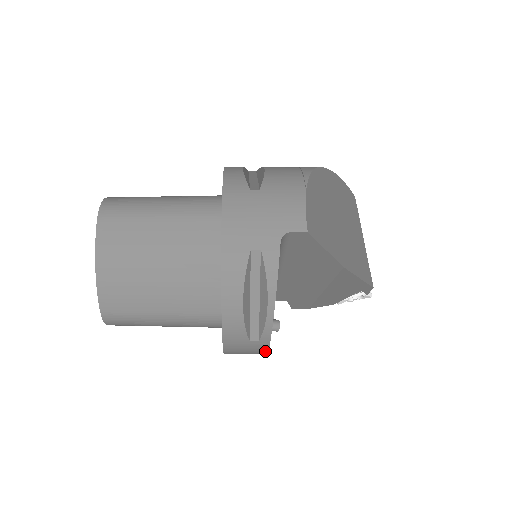
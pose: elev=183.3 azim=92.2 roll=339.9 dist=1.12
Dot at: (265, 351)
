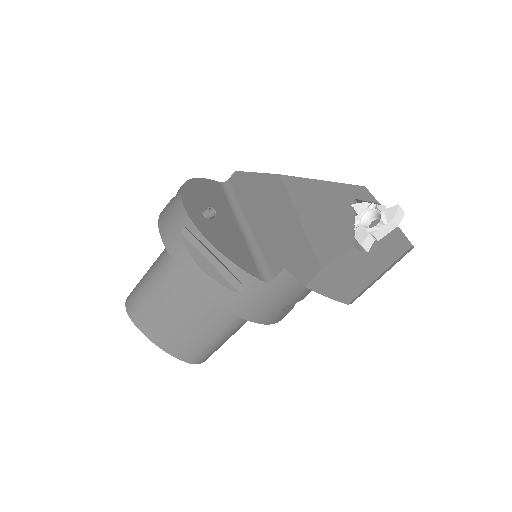
Dot at: (180, 203)
